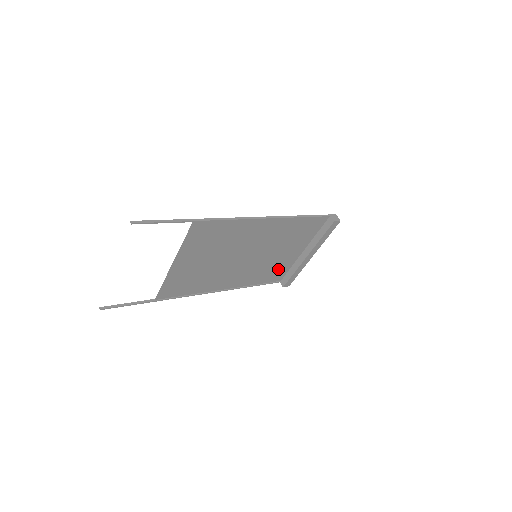
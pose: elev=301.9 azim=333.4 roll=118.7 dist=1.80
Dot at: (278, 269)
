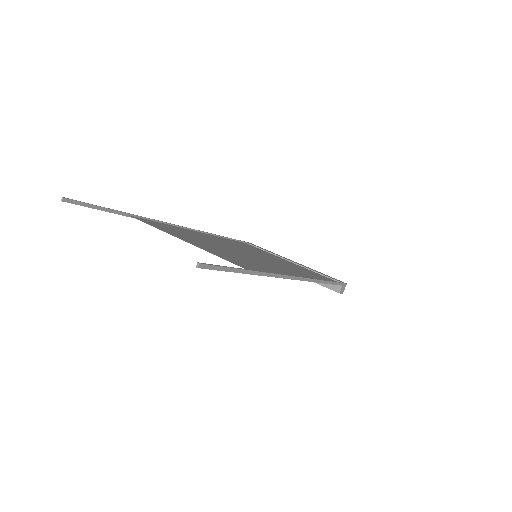
Dot at: (256, 249)
